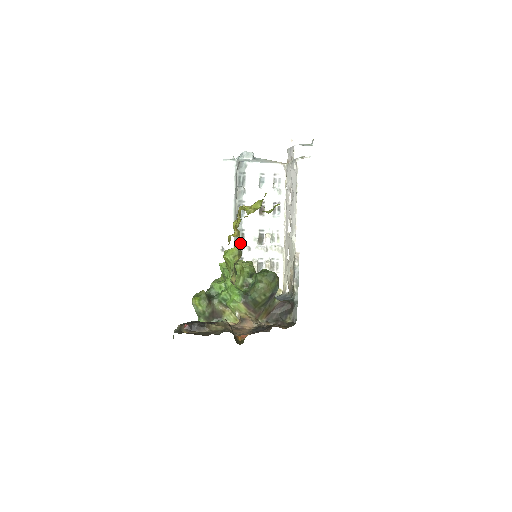
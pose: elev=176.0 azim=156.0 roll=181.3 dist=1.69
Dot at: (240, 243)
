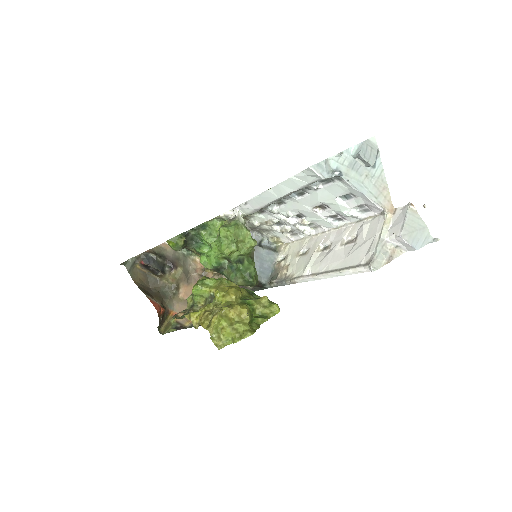
Dot at: occluded
